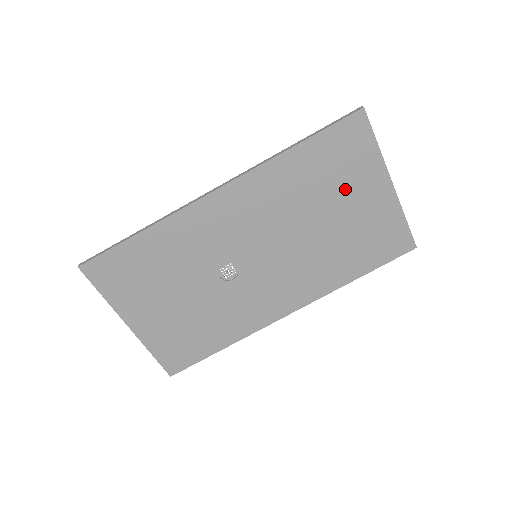
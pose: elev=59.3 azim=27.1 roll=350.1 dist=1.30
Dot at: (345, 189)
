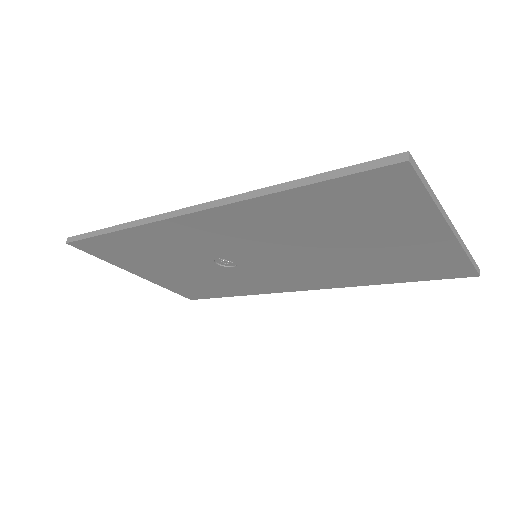
Dot at: (372, 228)
